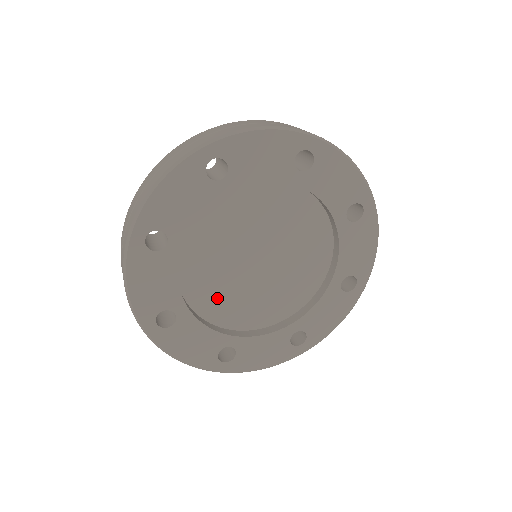
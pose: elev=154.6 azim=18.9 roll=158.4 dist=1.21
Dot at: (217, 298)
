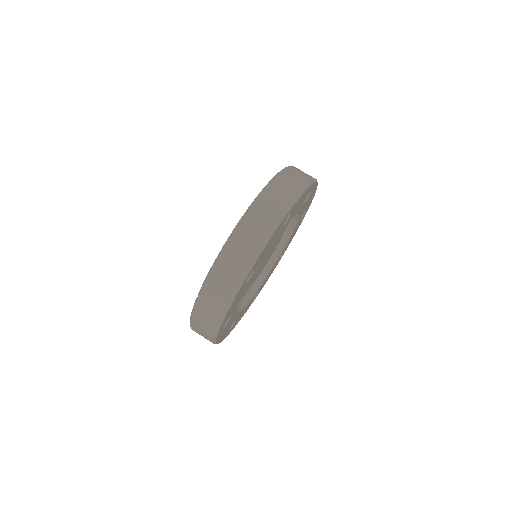
Dot at: (245, 290)
